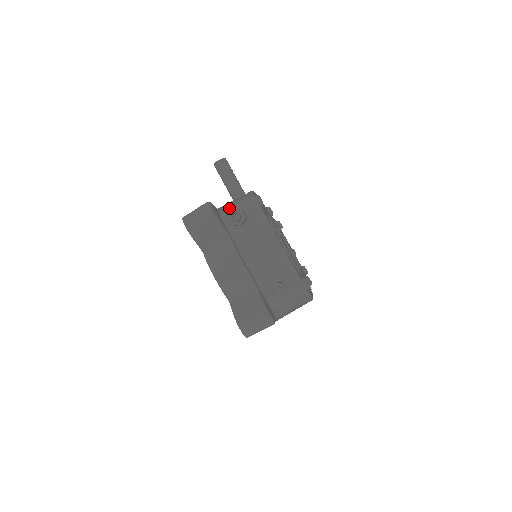
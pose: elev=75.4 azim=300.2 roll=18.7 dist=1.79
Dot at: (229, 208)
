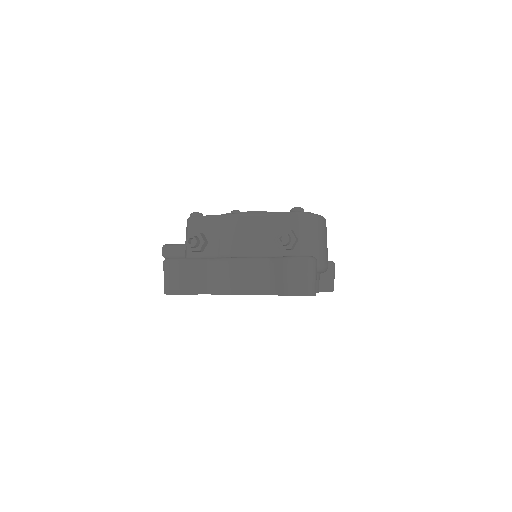
Dot at: (186, 247)
